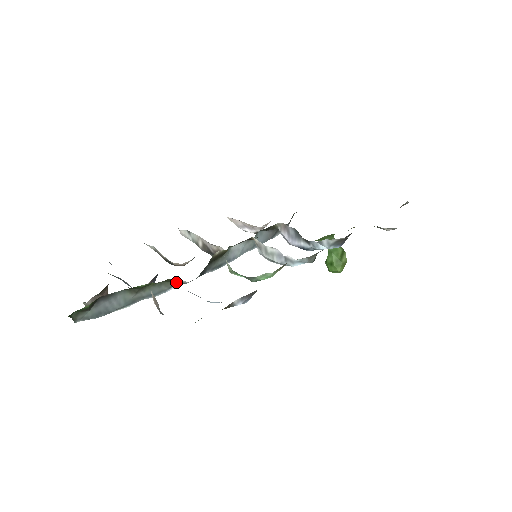
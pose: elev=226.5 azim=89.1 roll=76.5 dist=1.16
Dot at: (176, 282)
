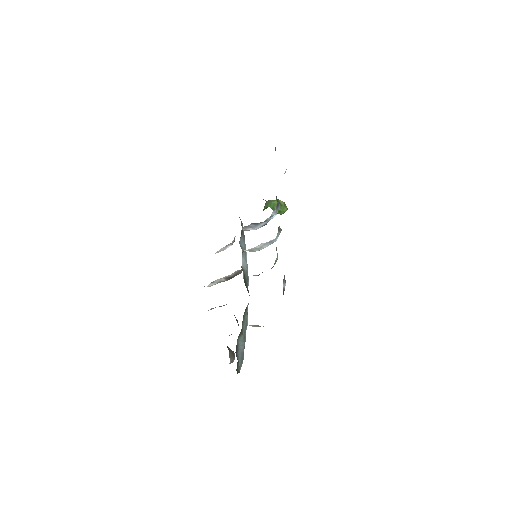
Dot at: (246, 309)
